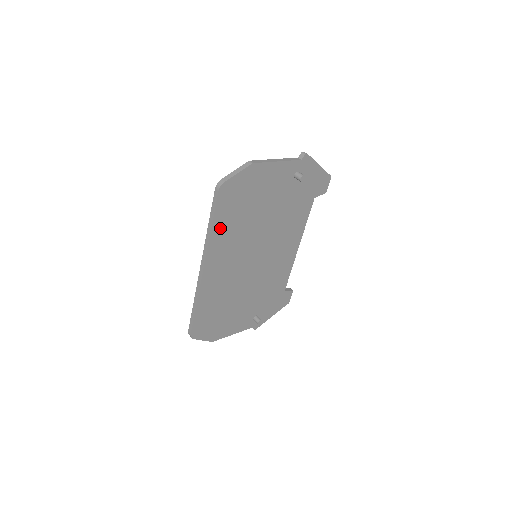
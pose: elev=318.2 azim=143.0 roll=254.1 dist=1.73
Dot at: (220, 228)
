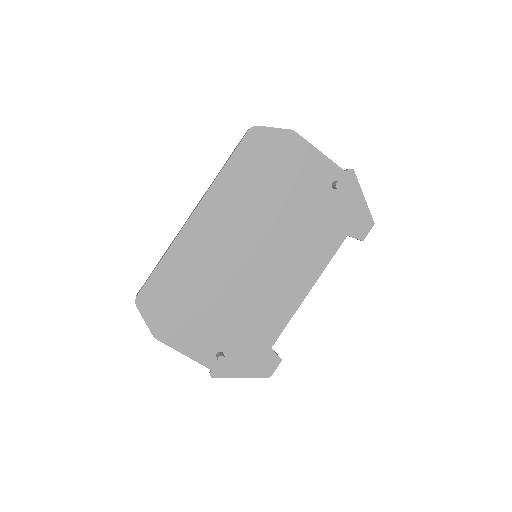
Dot at: (232, 176)
